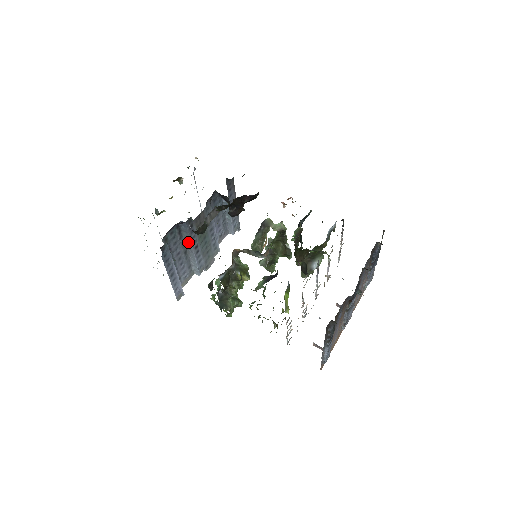
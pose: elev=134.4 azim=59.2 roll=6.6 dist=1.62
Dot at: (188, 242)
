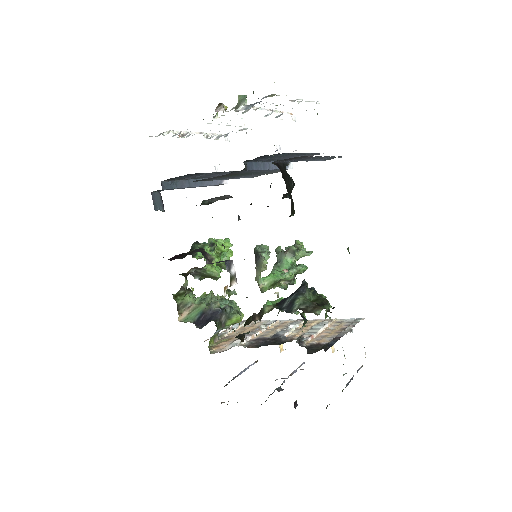
Dot at: occluded
